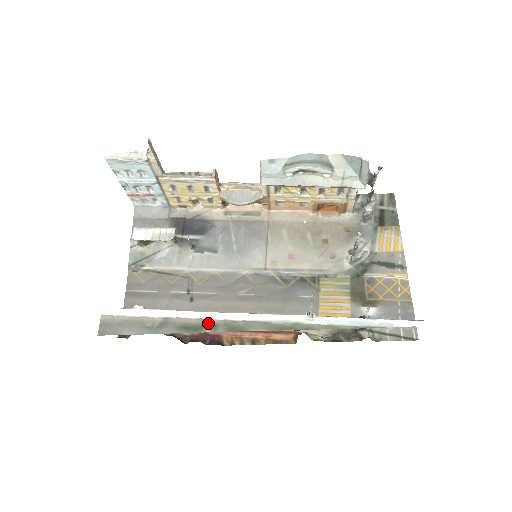
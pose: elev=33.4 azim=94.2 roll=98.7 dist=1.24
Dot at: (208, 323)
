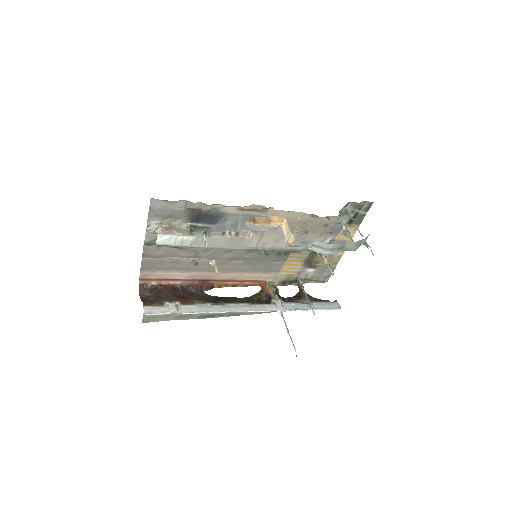
Dot at: (218, 314)
